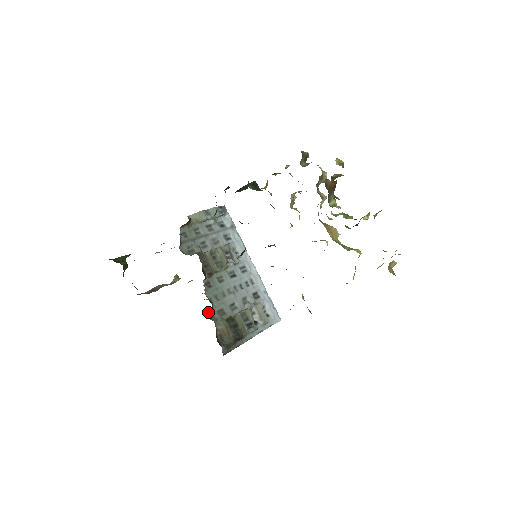
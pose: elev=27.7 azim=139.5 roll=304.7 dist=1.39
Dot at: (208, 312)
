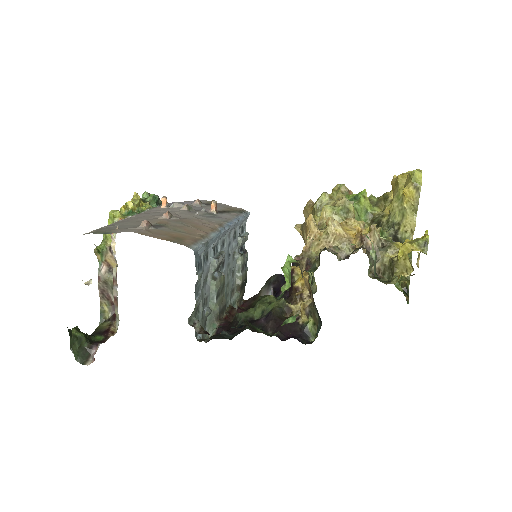
Dot at: occluded
